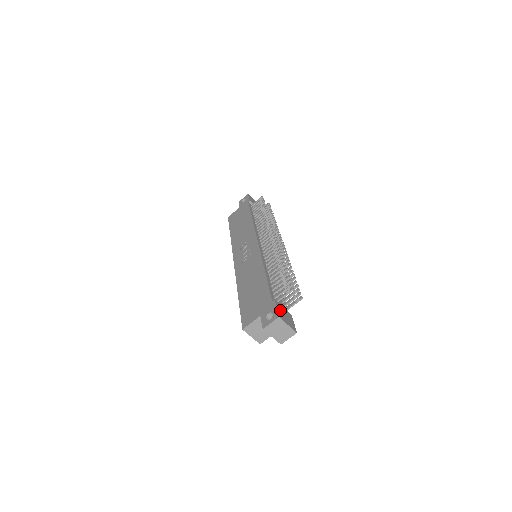
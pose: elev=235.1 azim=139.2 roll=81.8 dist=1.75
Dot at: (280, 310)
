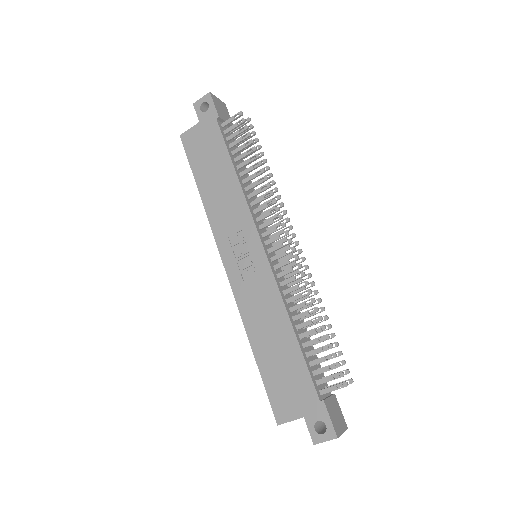
Dot at: (332, 414)
